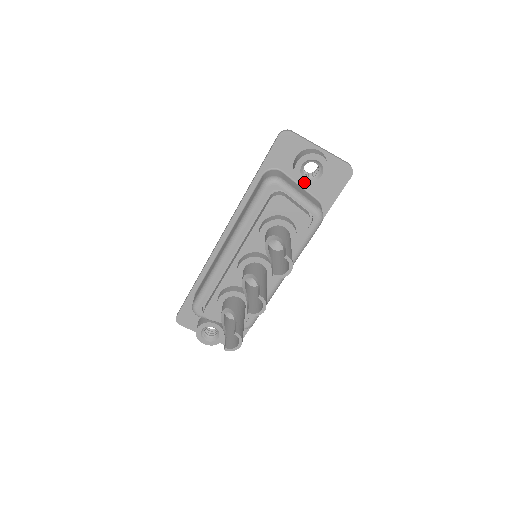
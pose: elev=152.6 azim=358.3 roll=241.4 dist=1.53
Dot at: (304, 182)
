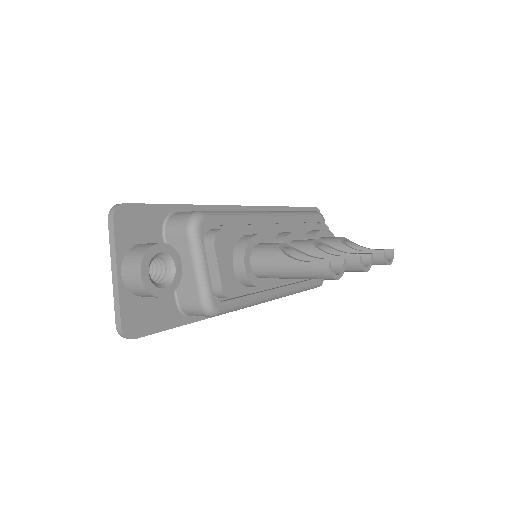
Dot at: occluded
